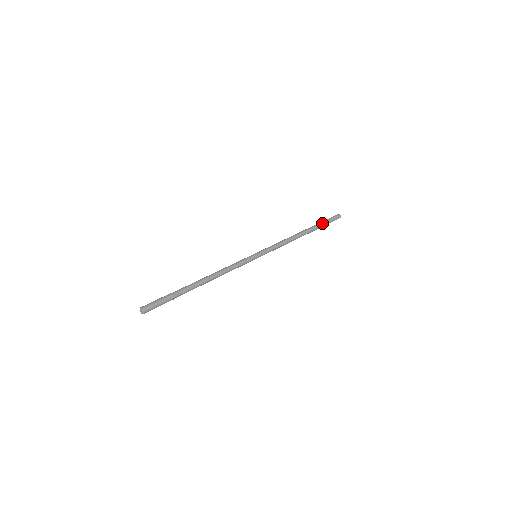
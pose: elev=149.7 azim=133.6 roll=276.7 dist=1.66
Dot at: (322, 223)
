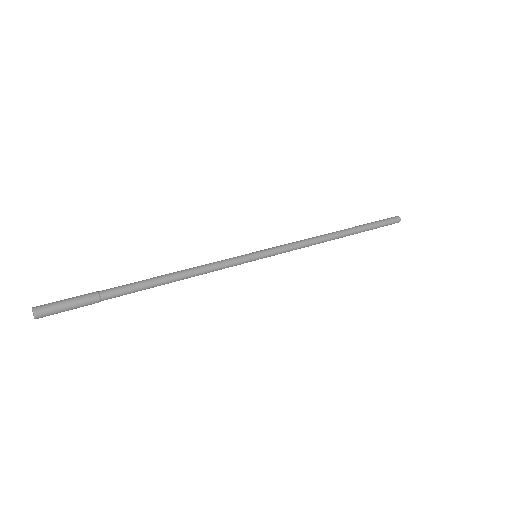
Dot at: (370, 224)
